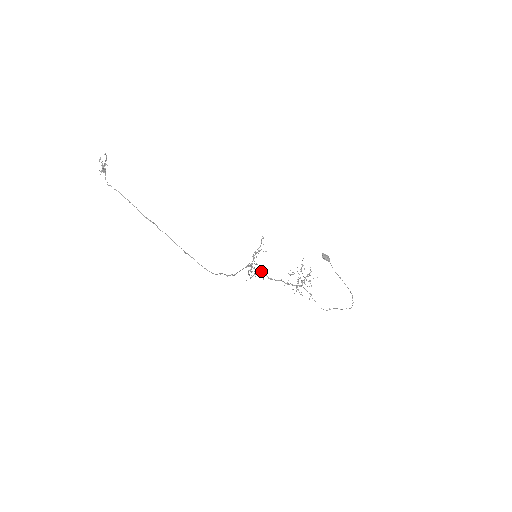
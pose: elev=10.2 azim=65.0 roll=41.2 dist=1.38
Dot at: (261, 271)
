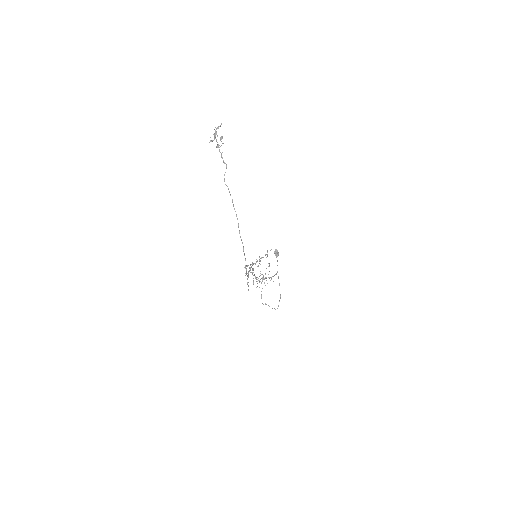
Dot at: (253, 270)
